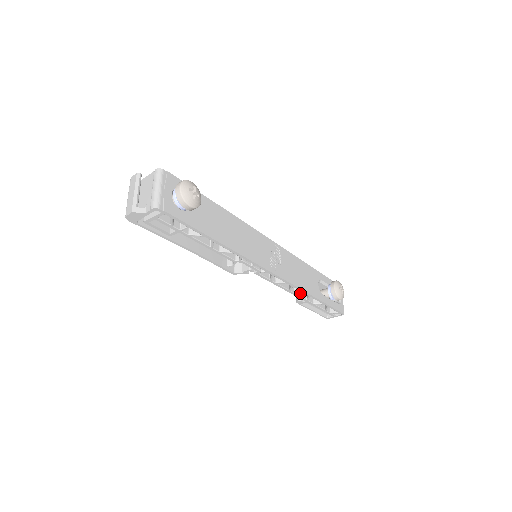
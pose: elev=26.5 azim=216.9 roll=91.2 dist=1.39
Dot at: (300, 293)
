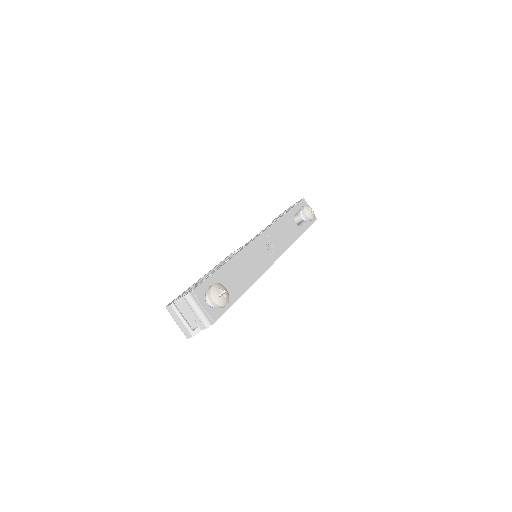
Dot at: occluded
